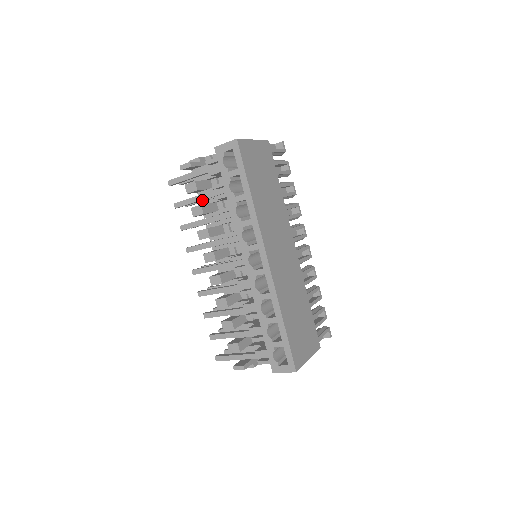
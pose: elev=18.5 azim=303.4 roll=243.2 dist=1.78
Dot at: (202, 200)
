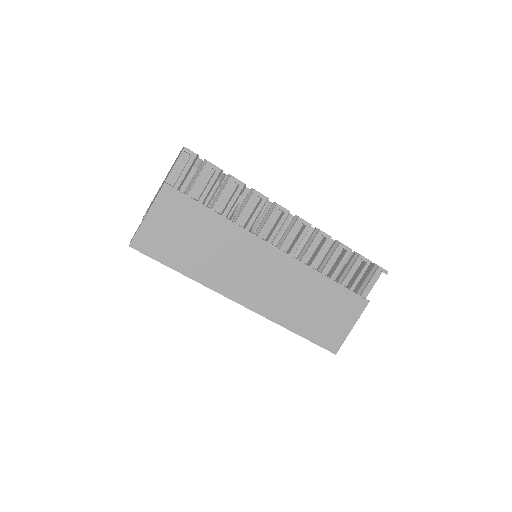
Dot at: occluded
